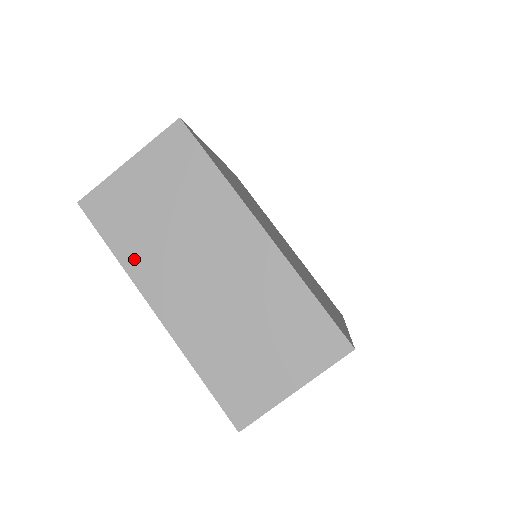
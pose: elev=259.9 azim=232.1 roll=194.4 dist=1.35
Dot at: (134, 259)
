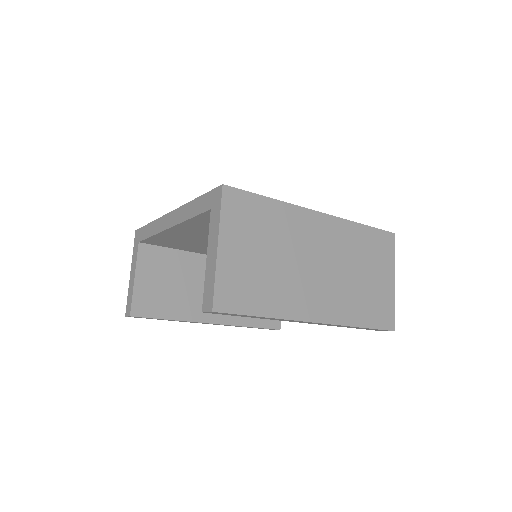
Dot at: (279, 306)
